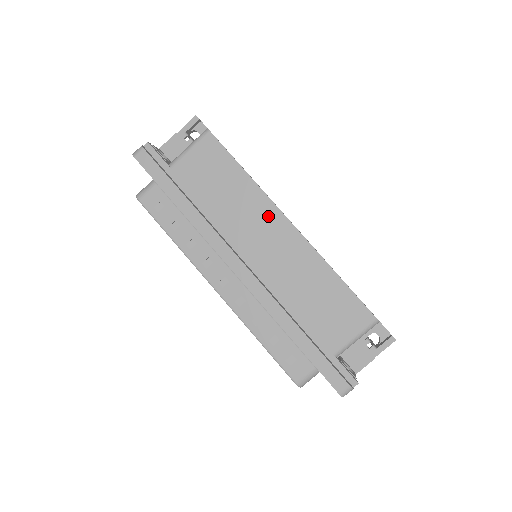
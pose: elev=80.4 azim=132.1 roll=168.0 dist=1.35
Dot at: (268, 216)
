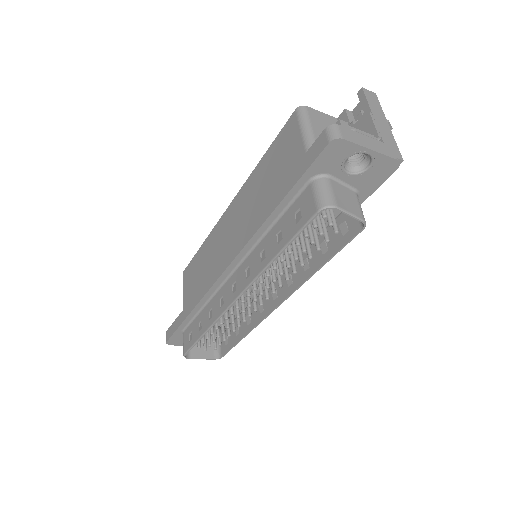
Dot at: (220, 230)
